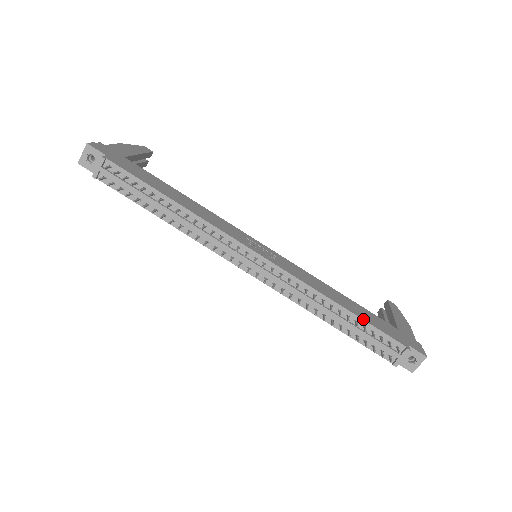
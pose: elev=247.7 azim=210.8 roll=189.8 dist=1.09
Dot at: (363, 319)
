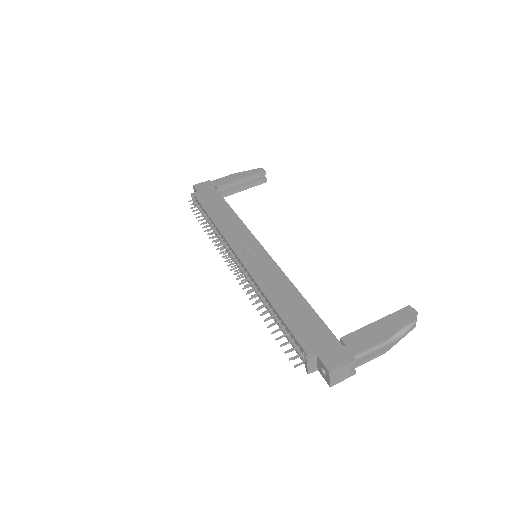
Dot at: (283, 320)
